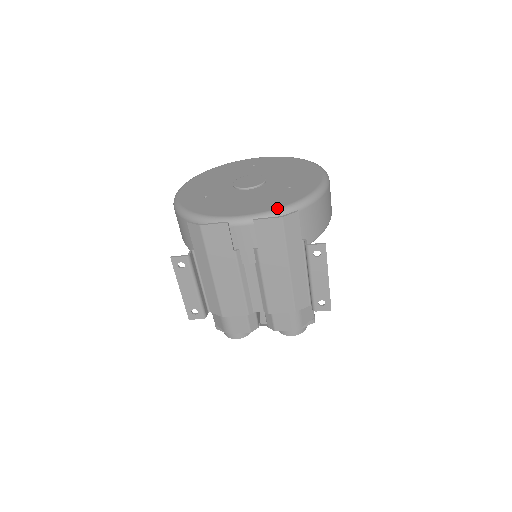
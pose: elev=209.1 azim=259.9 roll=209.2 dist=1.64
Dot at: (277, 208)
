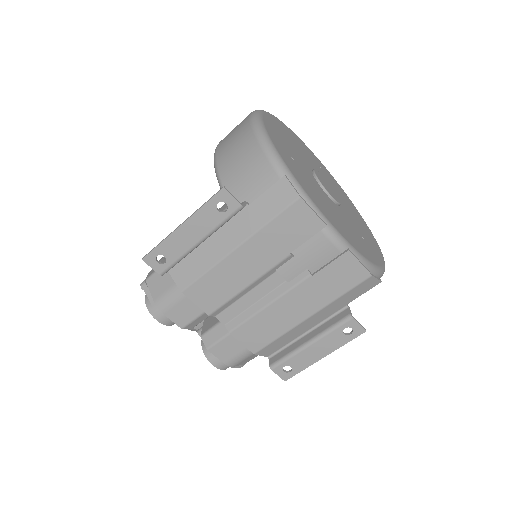
Dot at: (365, 257)
